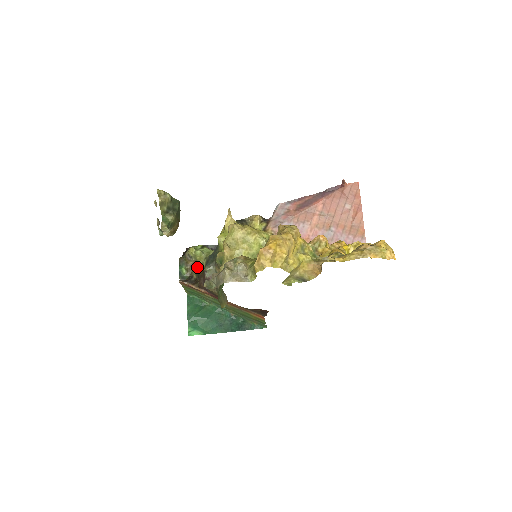
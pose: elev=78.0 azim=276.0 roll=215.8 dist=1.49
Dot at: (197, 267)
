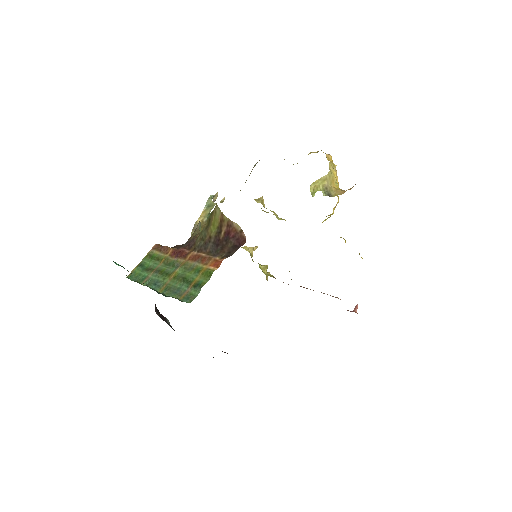
Dot at: occluded
